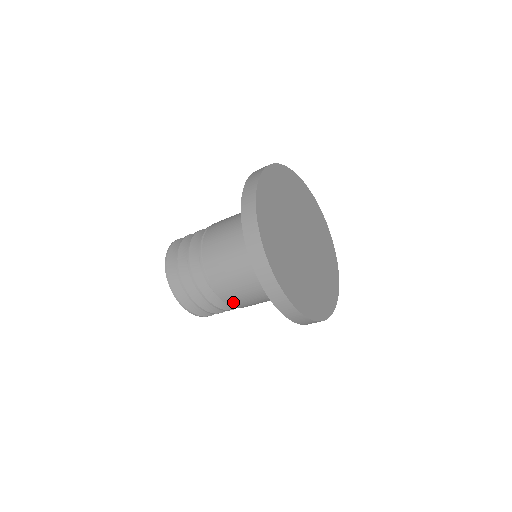
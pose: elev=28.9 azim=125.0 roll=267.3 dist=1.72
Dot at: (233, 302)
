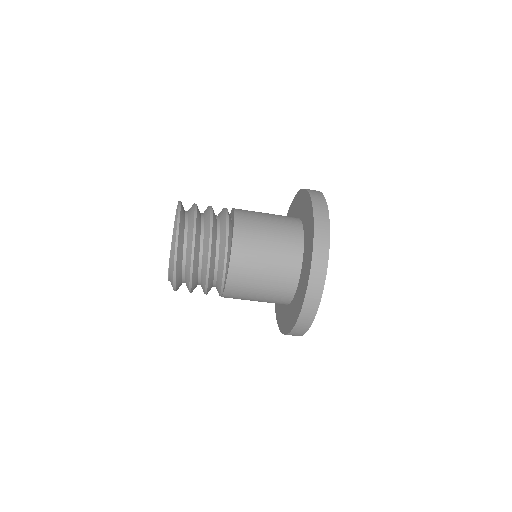
Dot at: occluded
